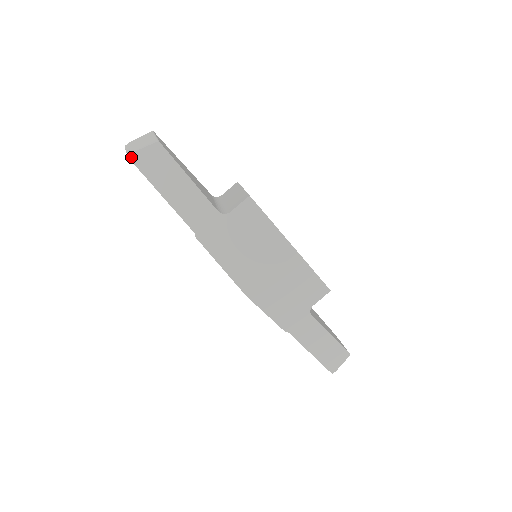
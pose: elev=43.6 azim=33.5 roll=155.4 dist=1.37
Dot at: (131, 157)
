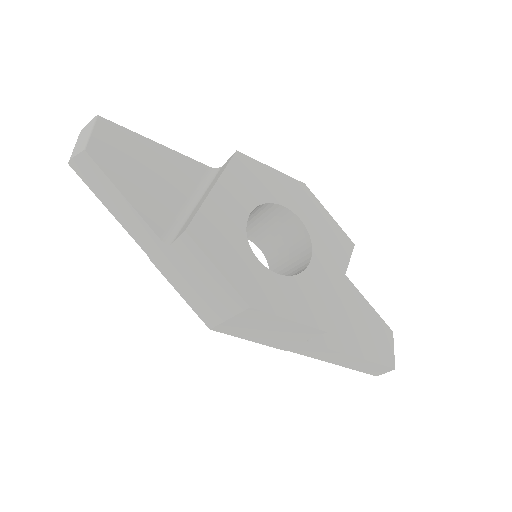
Dot at: (71, 164)
